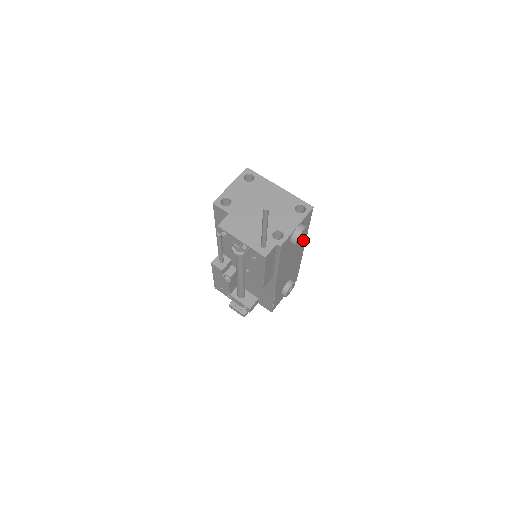
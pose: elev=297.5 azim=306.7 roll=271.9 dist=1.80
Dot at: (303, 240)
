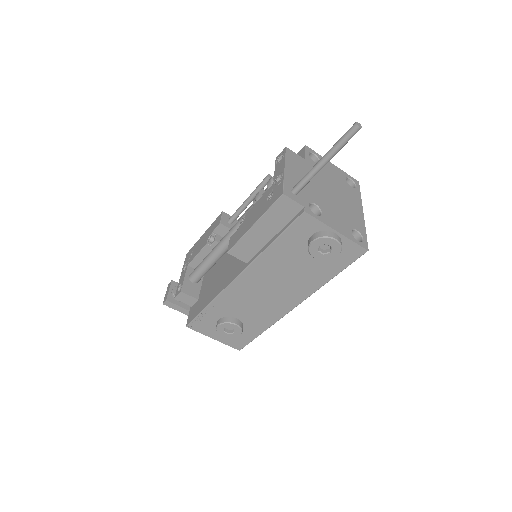
Dot at: (311, 286)
